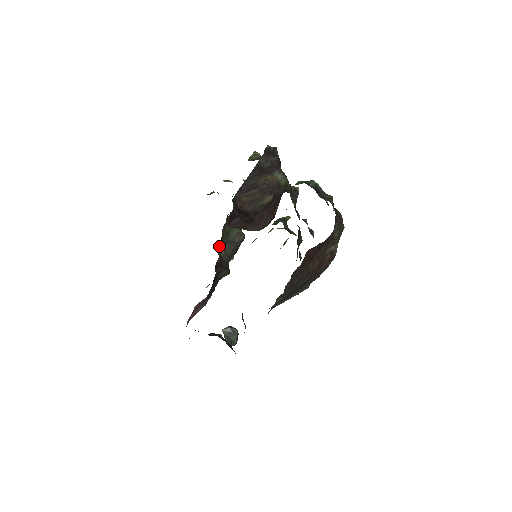
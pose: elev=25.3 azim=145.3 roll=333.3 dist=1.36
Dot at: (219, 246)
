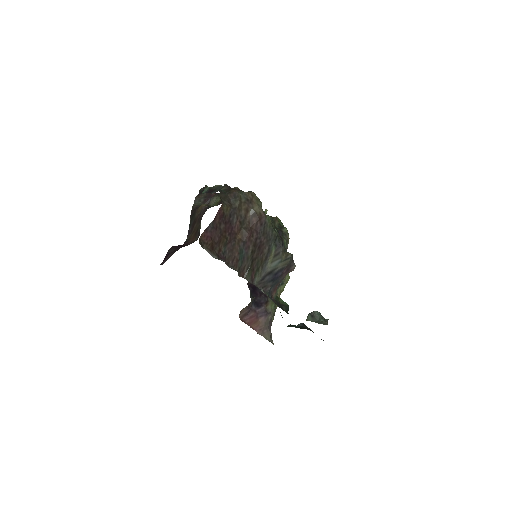
Dot at: occluded
